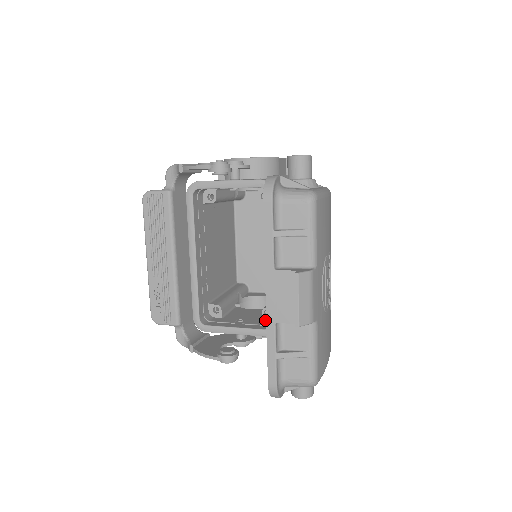
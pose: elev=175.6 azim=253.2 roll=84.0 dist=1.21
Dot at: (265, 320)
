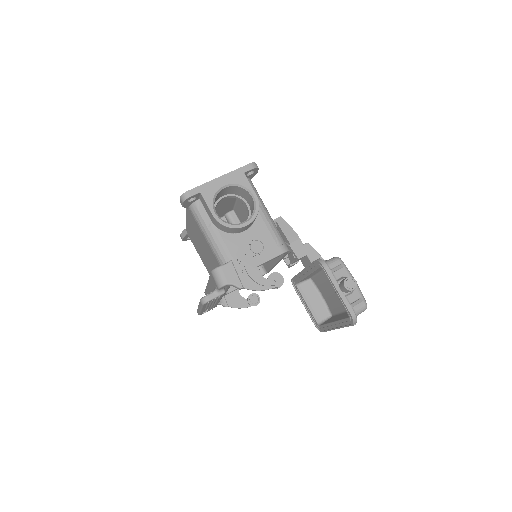
Dot at: occluded
